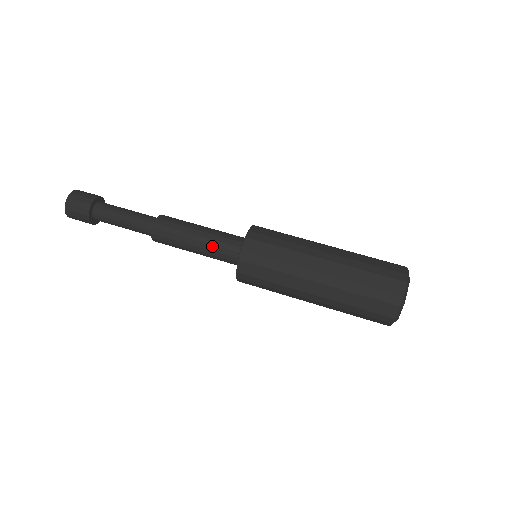
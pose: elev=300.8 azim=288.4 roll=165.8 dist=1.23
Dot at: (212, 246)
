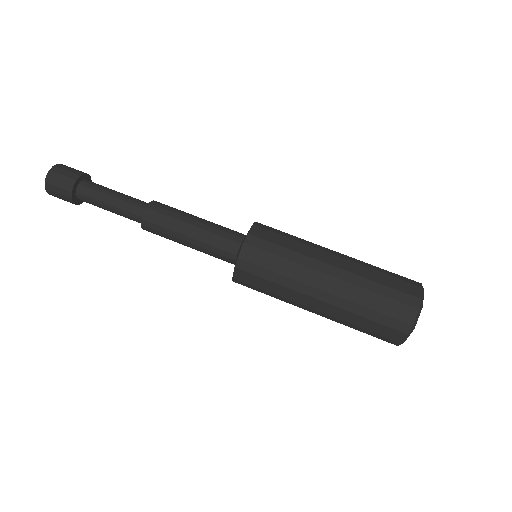
Dot at: (212, 233)
